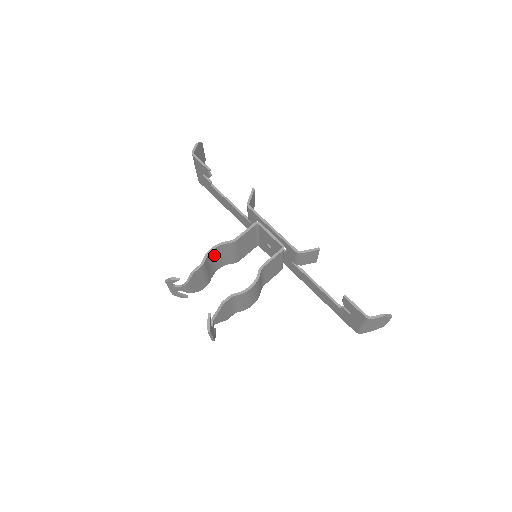
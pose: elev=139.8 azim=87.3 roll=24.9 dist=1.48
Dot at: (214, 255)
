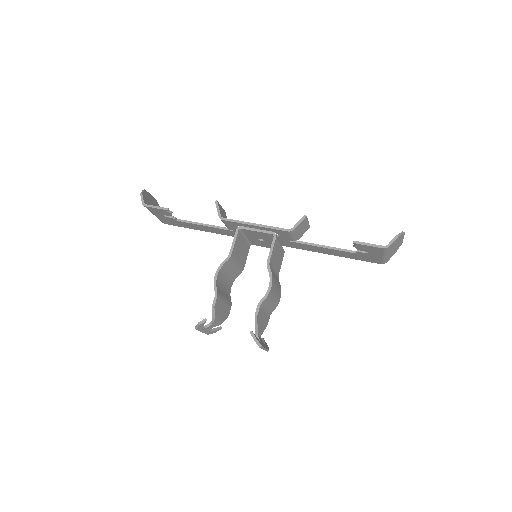
Dot at: (221, 279)
